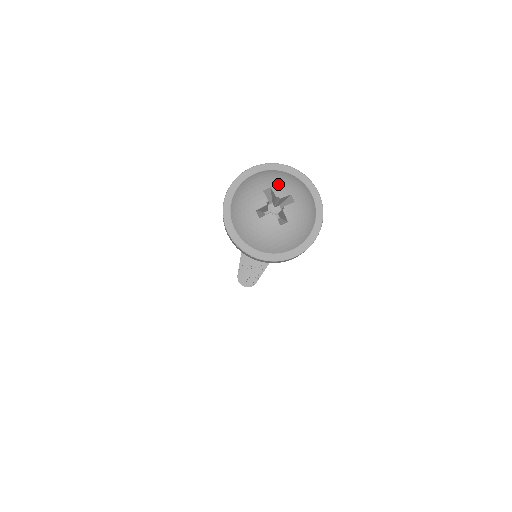
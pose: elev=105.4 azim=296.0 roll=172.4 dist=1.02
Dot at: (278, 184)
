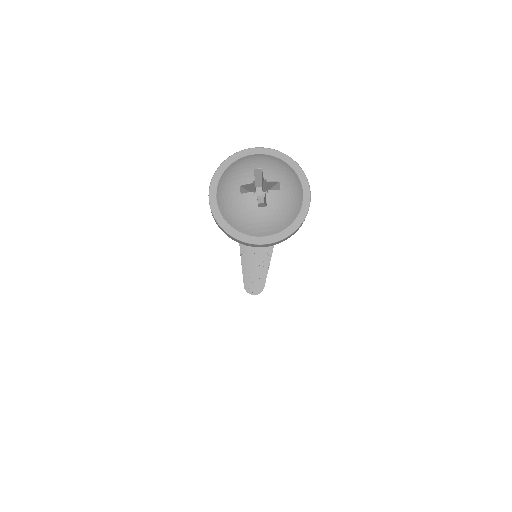
Dot at: (271, 168)
